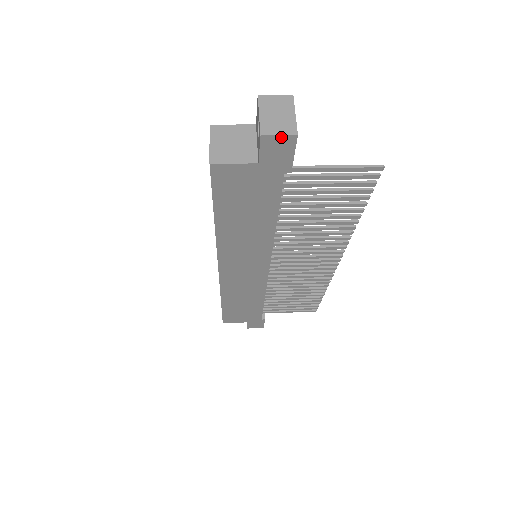
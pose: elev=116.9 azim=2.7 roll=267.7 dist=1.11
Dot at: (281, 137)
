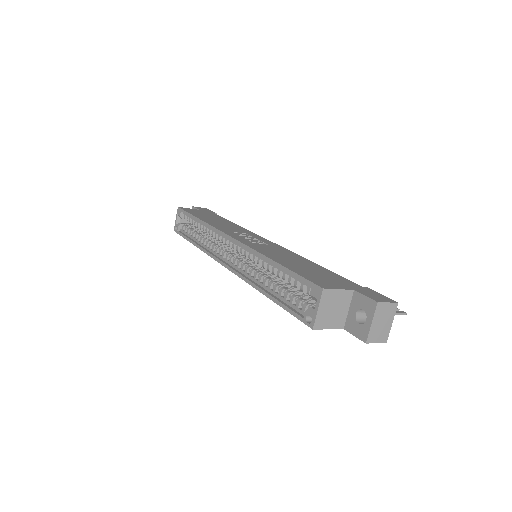
Dot at: (376, 342)
